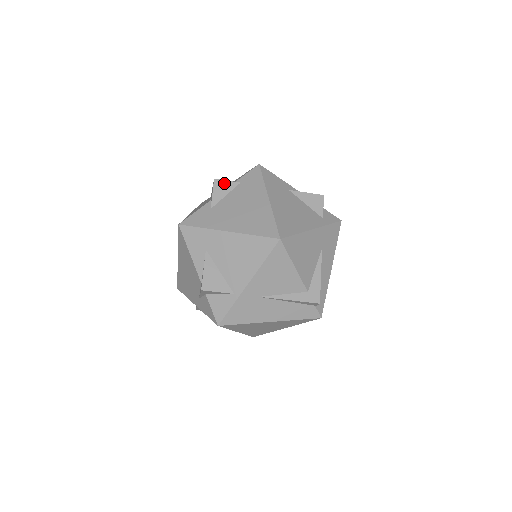
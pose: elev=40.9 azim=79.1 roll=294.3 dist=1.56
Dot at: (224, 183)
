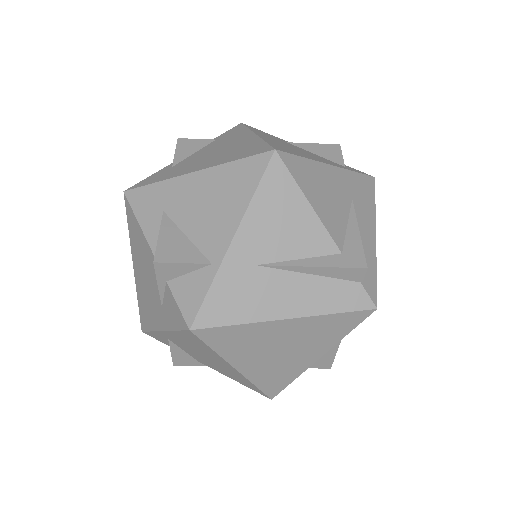
Dot at: (192, 141)
